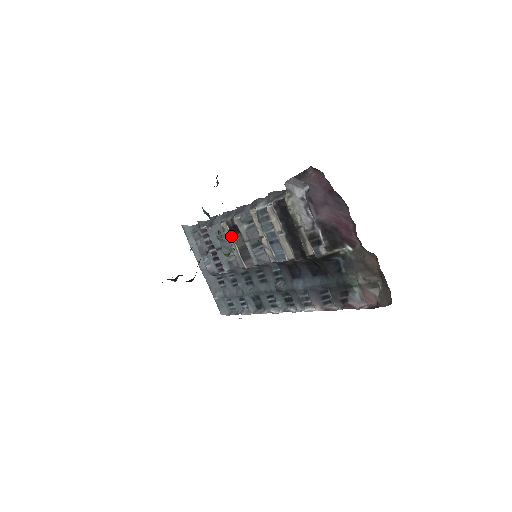
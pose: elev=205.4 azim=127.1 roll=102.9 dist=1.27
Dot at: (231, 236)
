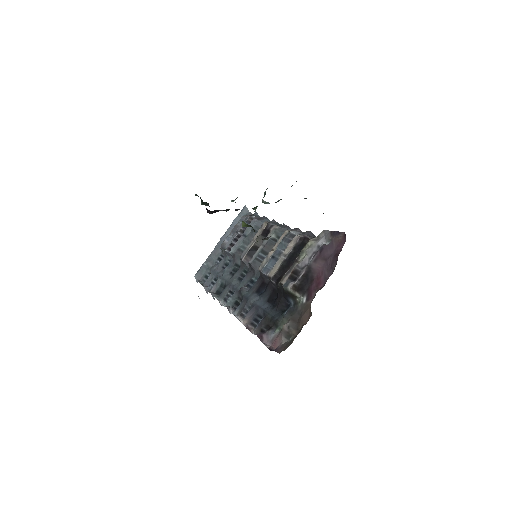
Dot at: (260, 234)
